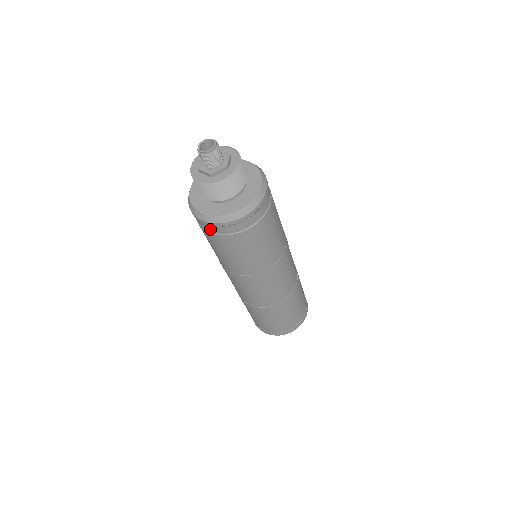
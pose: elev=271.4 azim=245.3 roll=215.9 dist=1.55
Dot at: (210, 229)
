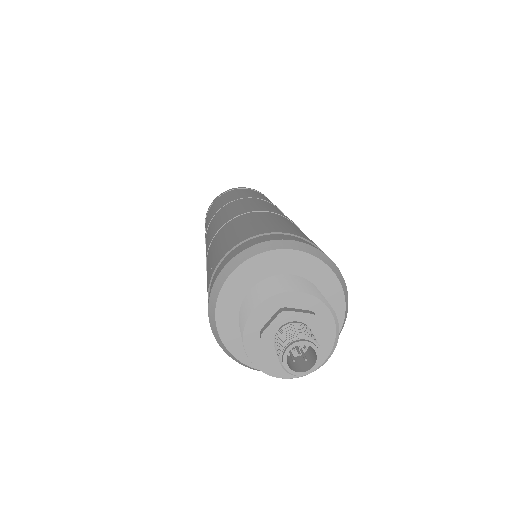
Dot at: occluded
